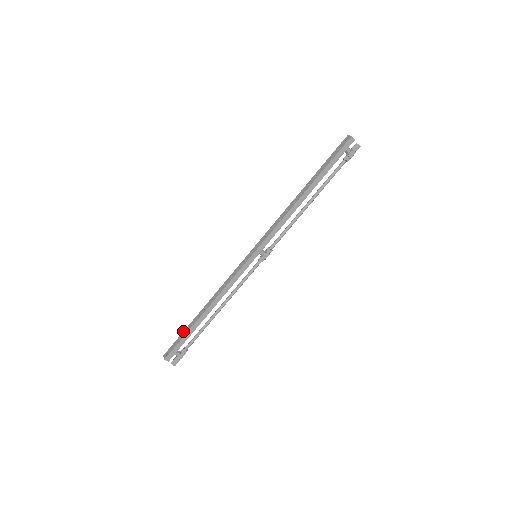
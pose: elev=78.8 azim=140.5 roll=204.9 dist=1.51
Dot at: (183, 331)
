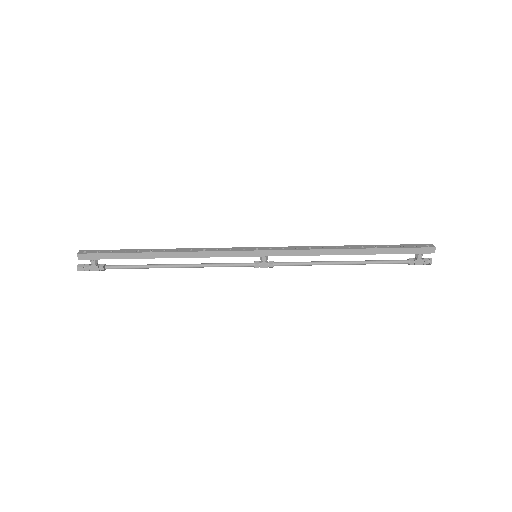
Dot at: (123, 249)
